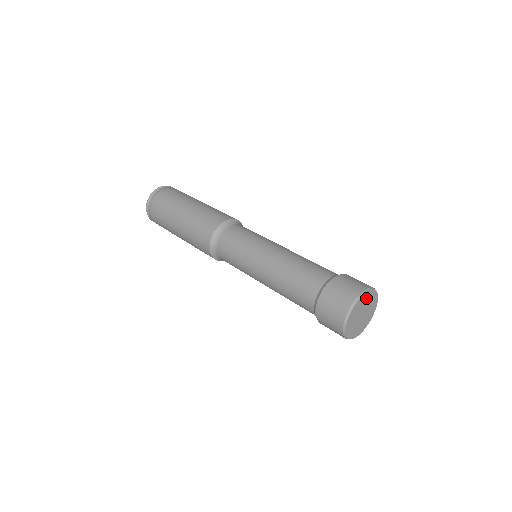
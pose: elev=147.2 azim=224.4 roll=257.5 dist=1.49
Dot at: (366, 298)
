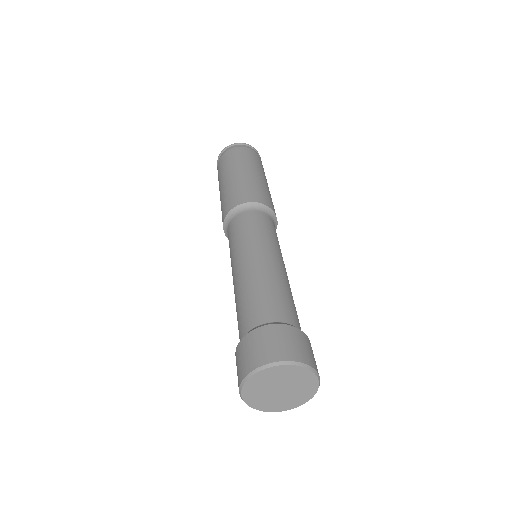
Dot at: (287, 372)
